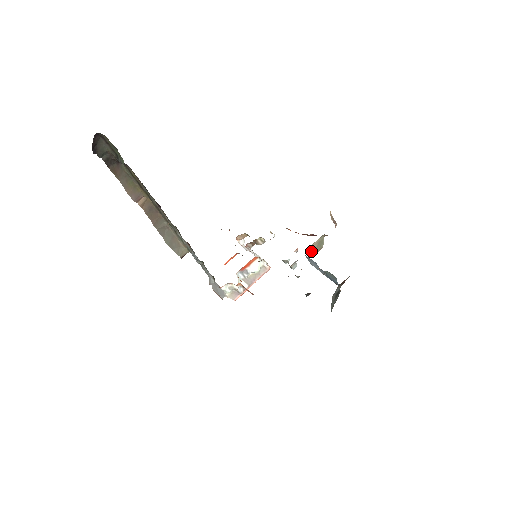
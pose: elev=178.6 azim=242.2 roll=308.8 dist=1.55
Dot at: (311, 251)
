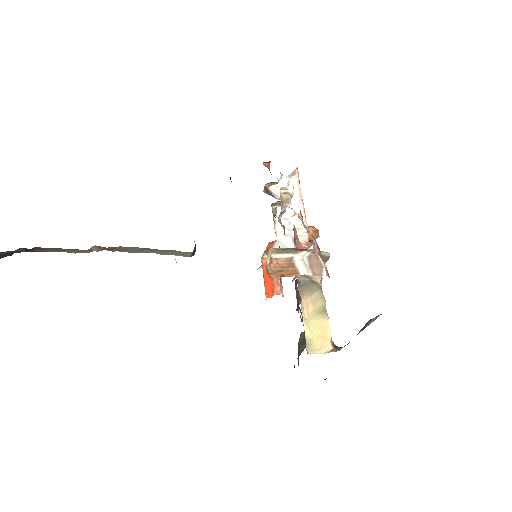
Dot at: occluded
